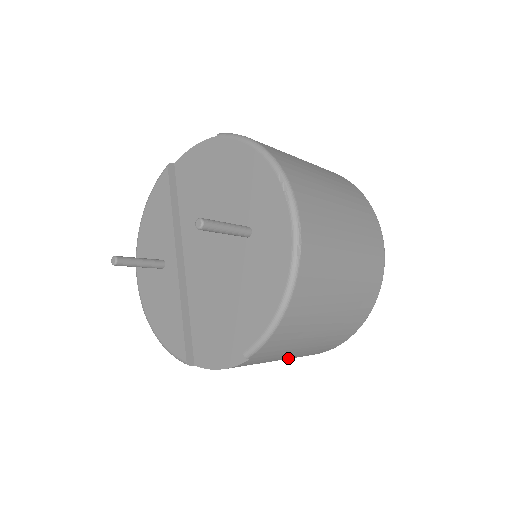
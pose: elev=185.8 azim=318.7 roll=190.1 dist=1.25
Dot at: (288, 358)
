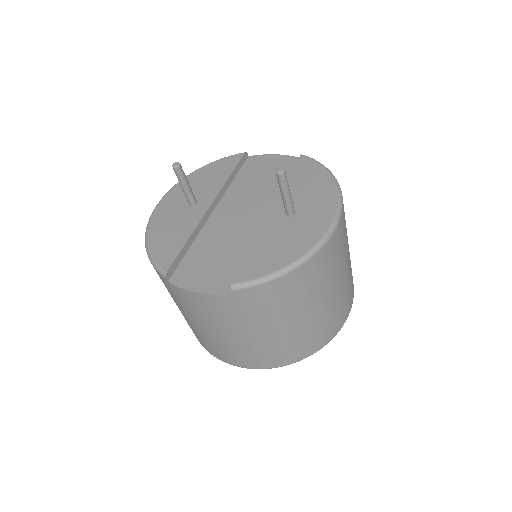
Dot at: (230, 340)
